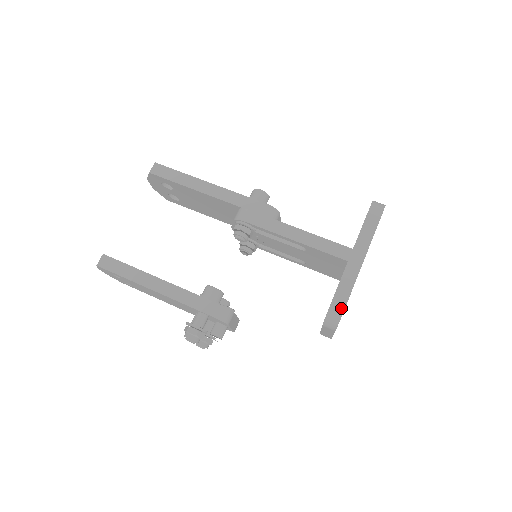
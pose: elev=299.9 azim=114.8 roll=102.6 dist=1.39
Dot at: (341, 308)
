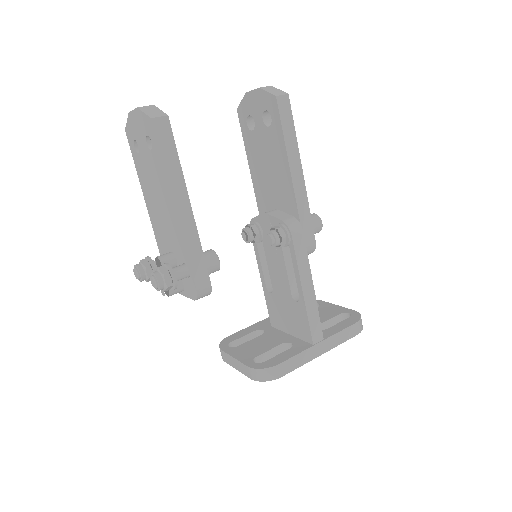
Dot at: (278, 375)
